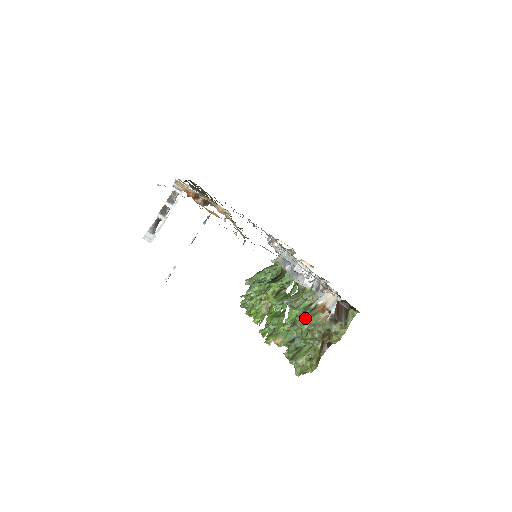
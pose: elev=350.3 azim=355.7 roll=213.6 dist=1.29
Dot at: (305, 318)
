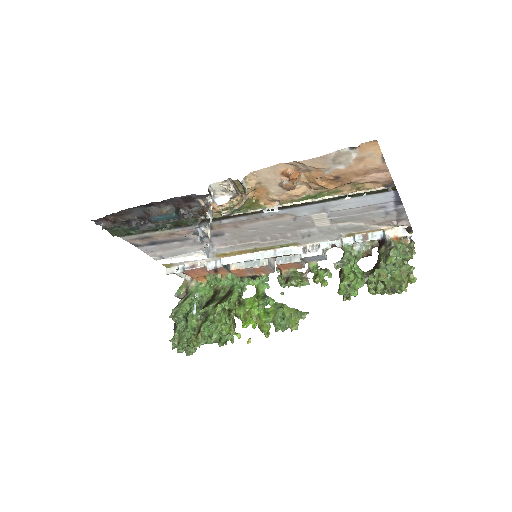
Dot at: (397, 248)
